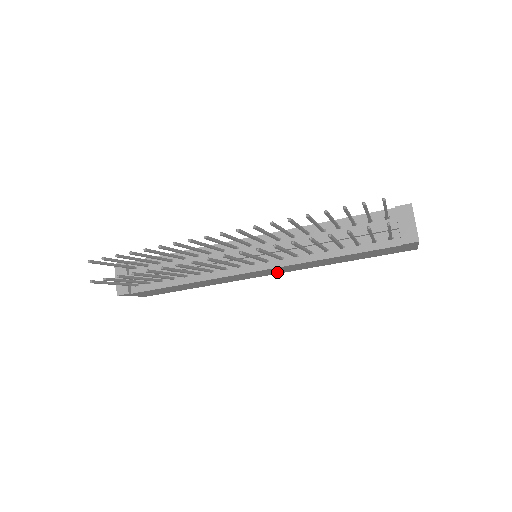
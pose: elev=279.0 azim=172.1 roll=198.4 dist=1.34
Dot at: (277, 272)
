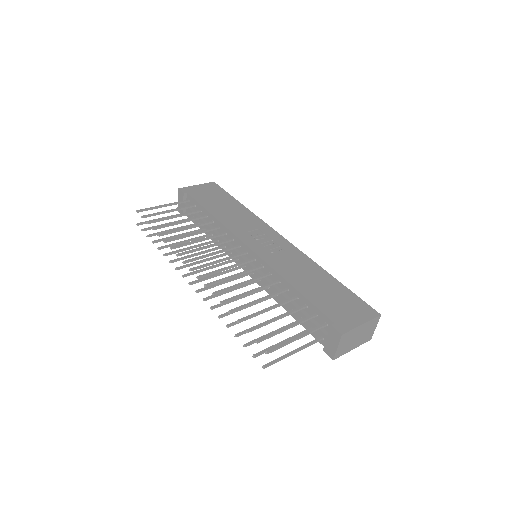
Dot at: occluded
